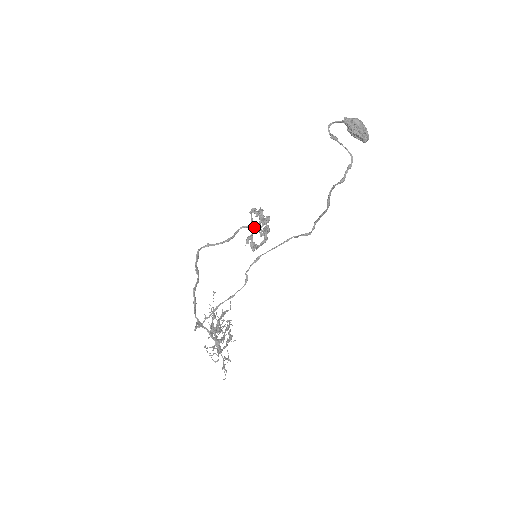
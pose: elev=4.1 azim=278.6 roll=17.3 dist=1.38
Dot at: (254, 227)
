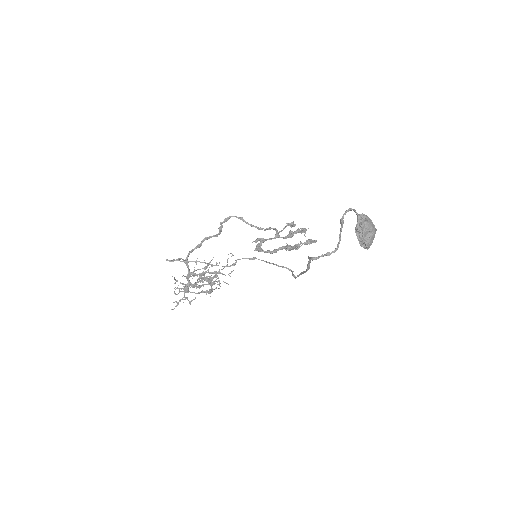
Dot at: (276, 236)
